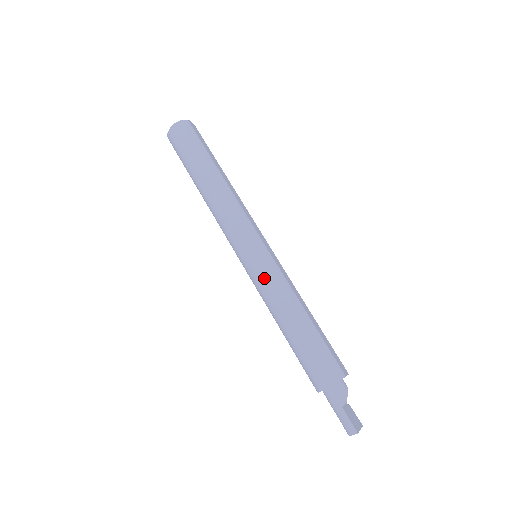
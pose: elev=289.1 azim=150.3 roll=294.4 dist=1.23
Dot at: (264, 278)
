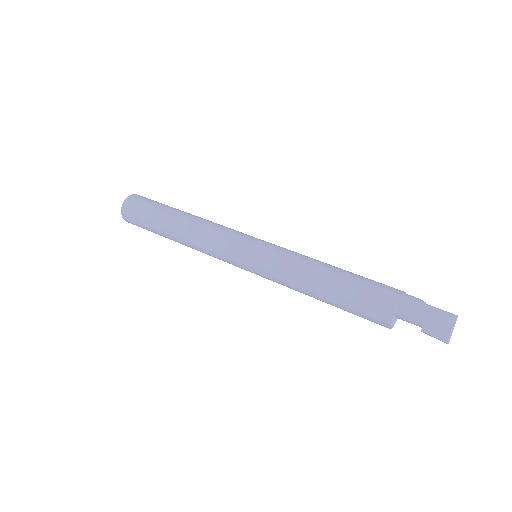
Dot at: (281, 251)
